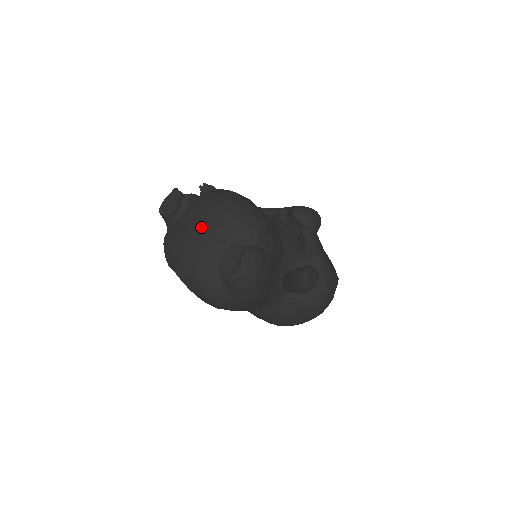
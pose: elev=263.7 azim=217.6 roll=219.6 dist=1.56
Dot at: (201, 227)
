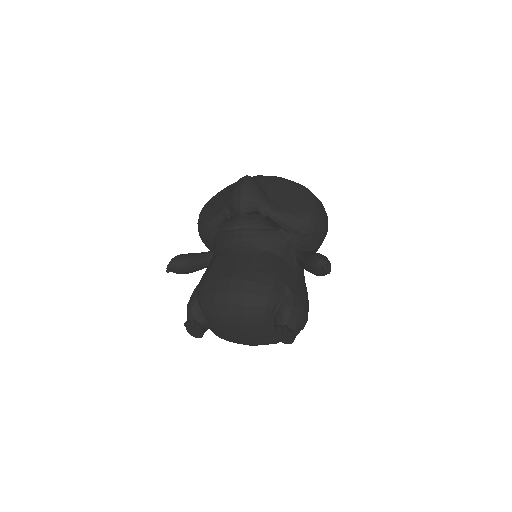
Dot at: (239, 332)
